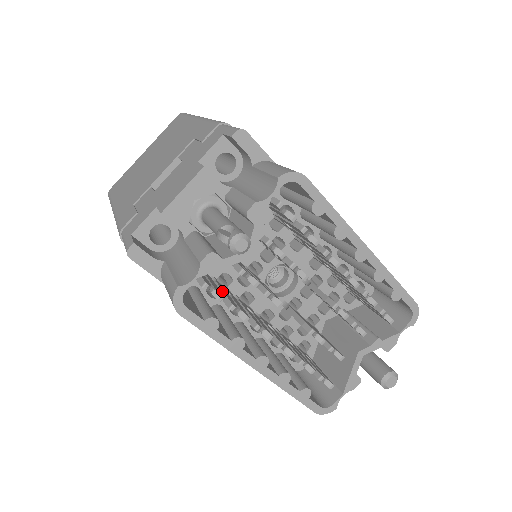
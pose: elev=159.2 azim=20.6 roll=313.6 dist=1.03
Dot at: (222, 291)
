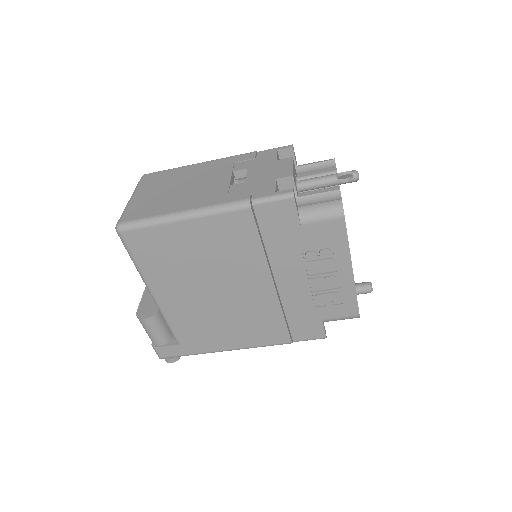
Dot at: occluded
